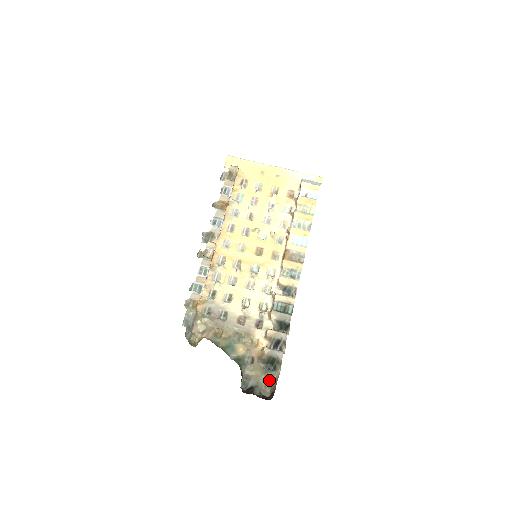
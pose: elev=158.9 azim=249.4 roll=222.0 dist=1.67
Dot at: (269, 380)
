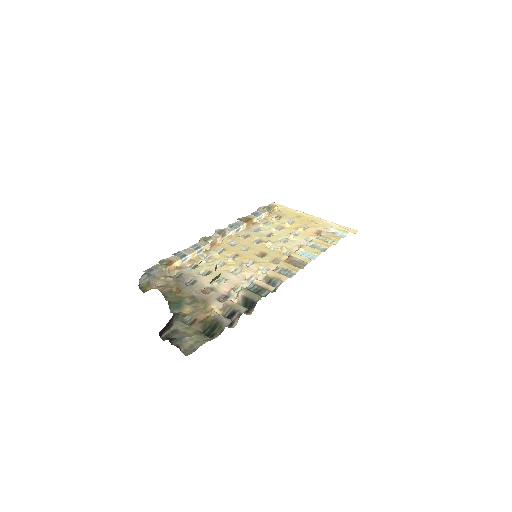
Dot at: (198, 343)
